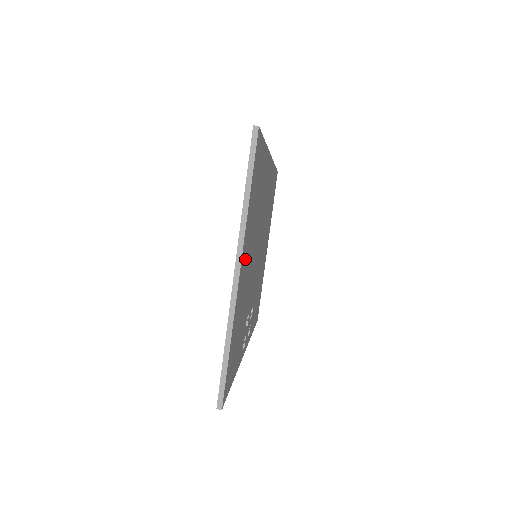
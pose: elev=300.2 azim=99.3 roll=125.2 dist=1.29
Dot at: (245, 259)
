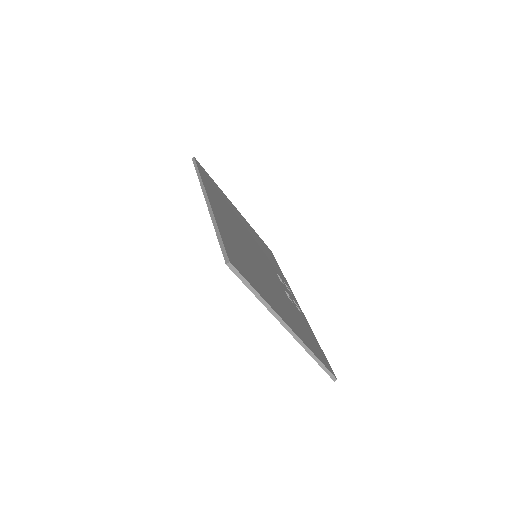
Dot at: (279, 308)
